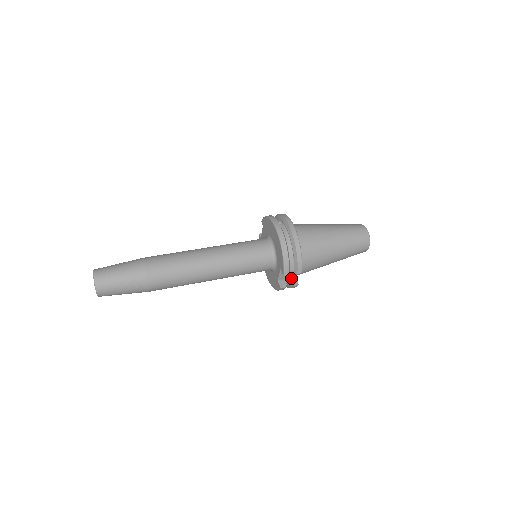
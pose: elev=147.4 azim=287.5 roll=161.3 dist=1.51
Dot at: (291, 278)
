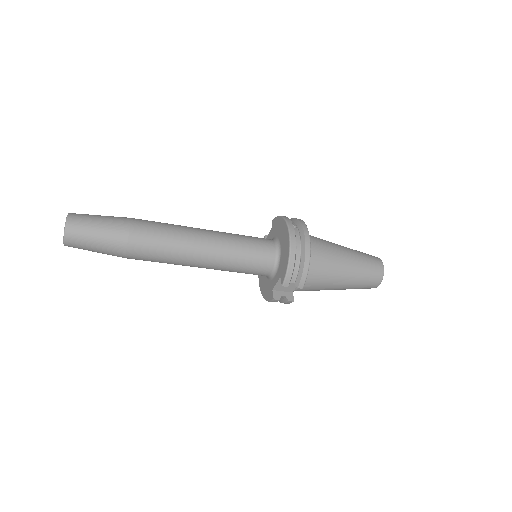
Dot at: (288, 292)
